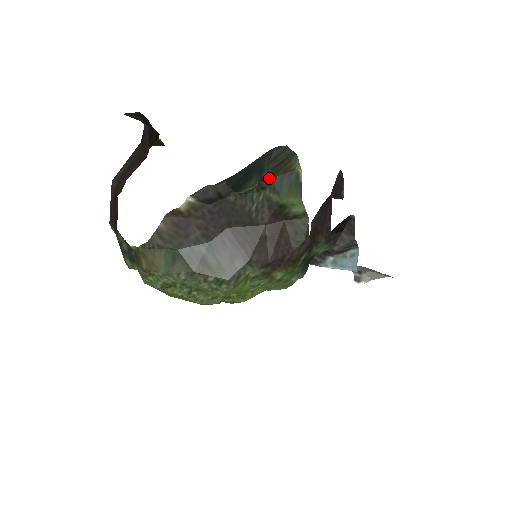
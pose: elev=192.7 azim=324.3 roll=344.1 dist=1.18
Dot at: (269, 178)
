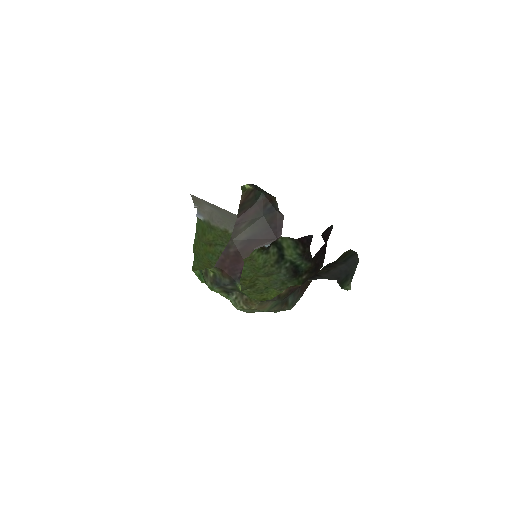
Dot at: (335, 261)
